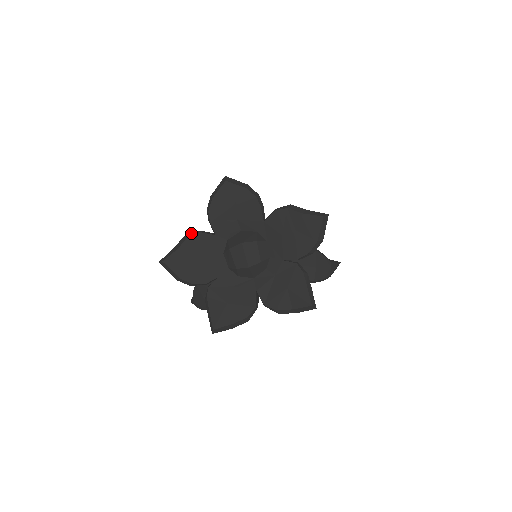
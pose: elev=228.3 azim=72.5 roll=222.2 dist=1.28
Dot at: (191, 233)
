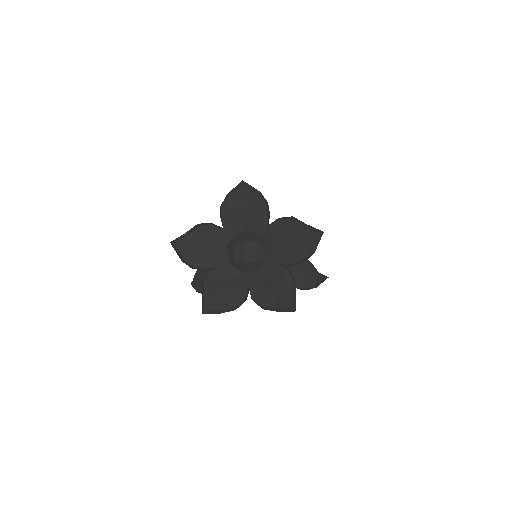
Dot at: (203, 223)
